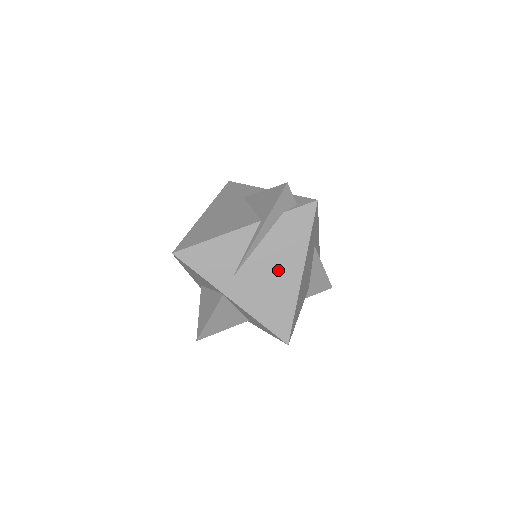
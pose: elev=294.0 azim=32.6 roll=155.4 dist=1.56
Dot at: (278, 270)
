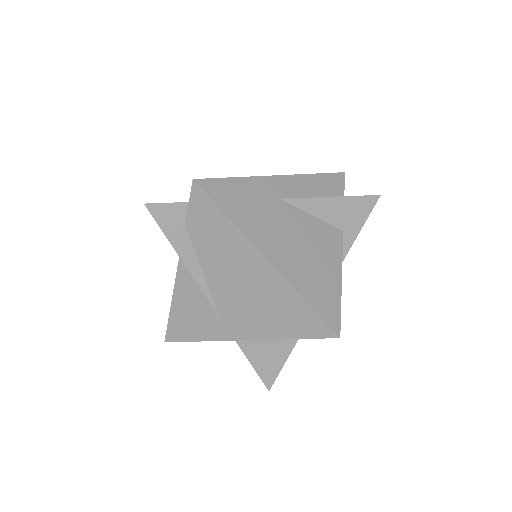
Dot at: (244, 279)
